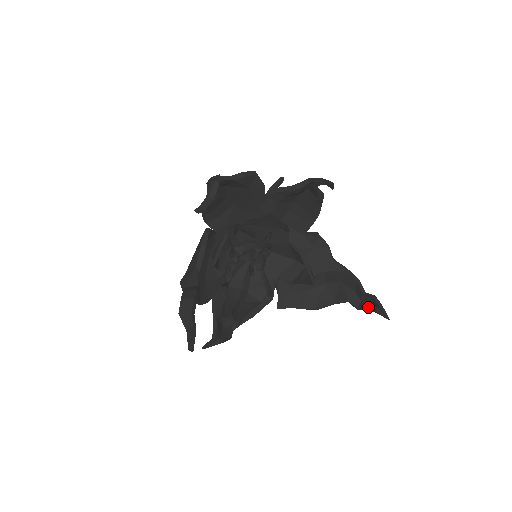
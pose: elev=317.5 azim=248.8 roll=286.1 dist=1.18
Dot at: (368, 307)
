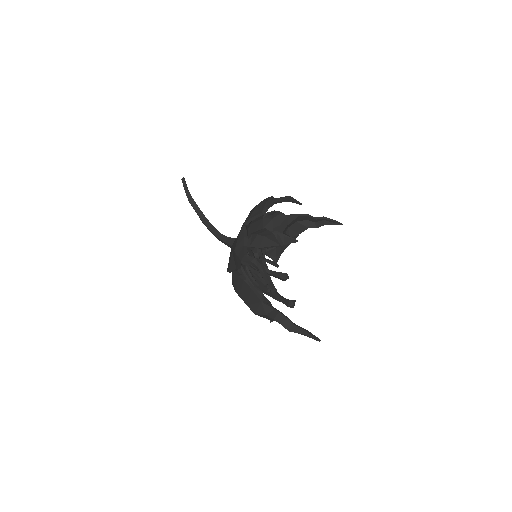
Dot at: (324, 224)
